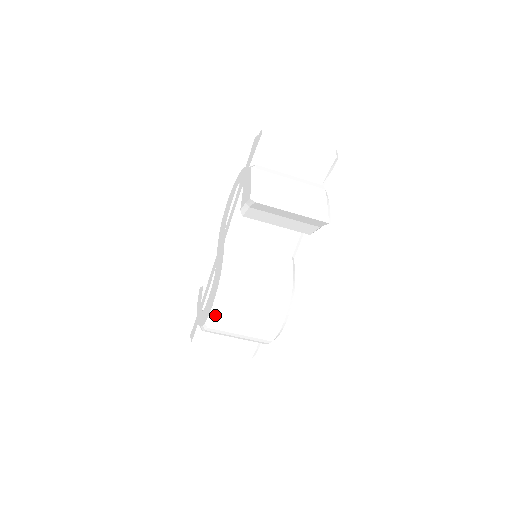
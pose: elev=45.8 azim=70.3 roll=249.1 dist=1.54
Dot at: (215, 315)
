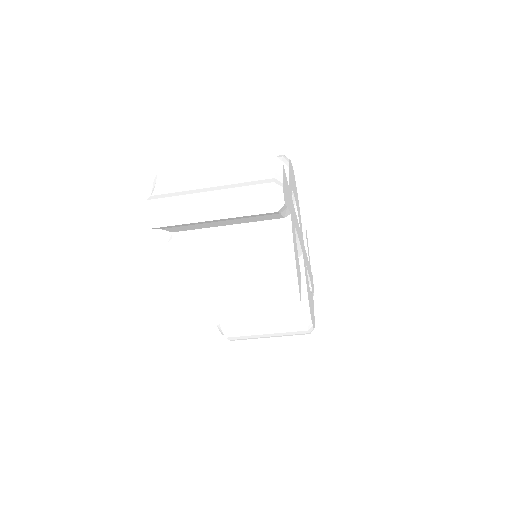
Dot at: (232, 340)
